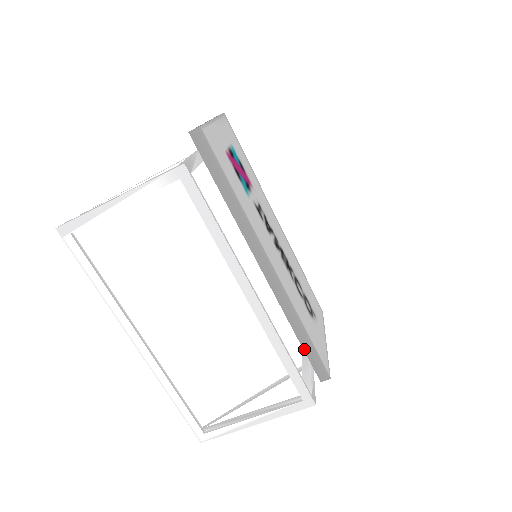
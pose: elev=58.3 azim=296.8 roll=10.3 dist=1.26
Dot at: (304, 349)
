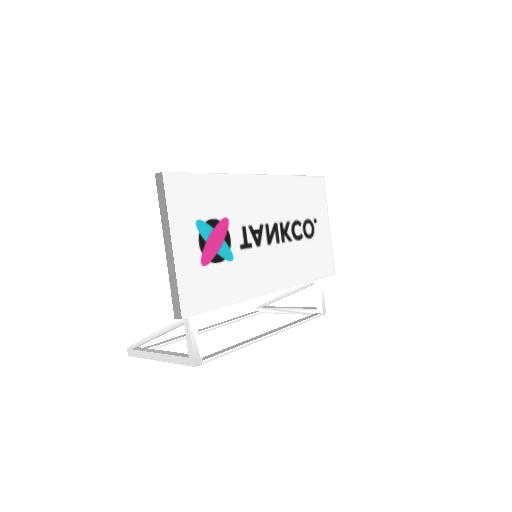
Dot at: occluded
